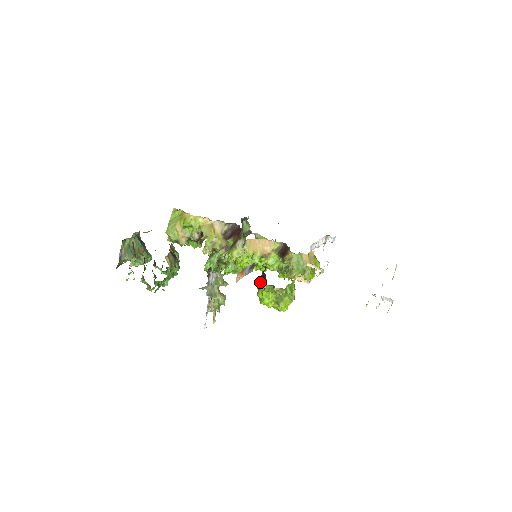
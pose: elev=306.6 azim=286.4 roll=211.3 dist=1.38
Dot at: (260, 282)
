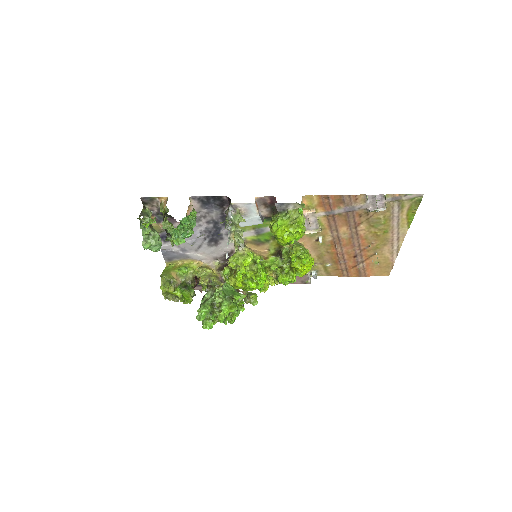
Dot at: (273, 218)
